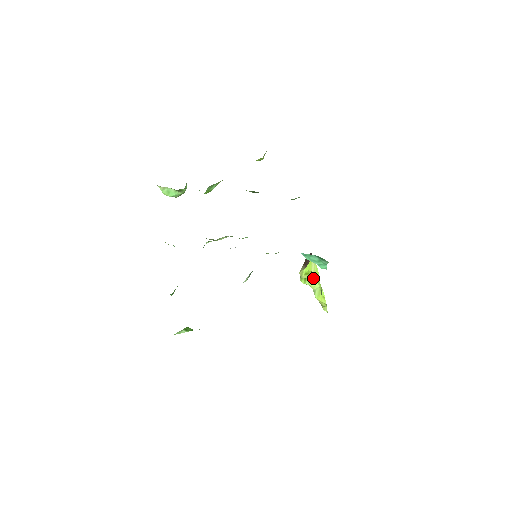
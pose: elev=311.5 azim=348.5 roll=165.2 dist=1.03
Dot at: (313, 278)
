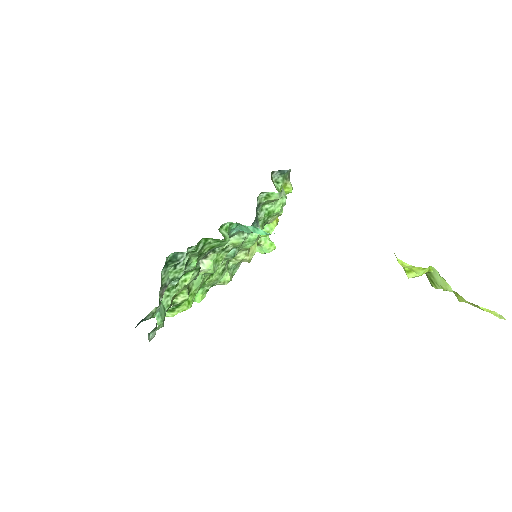
Dot at: (436, 276)
